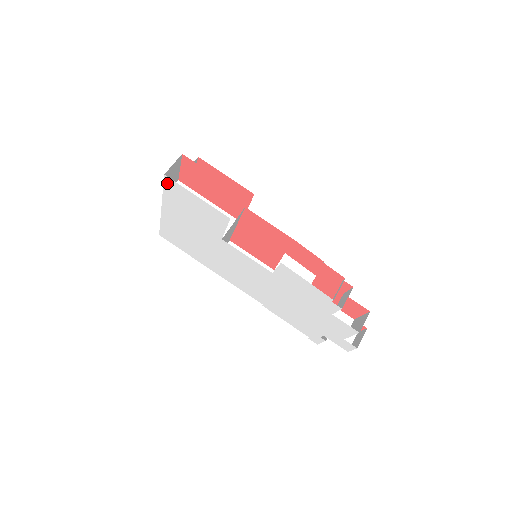
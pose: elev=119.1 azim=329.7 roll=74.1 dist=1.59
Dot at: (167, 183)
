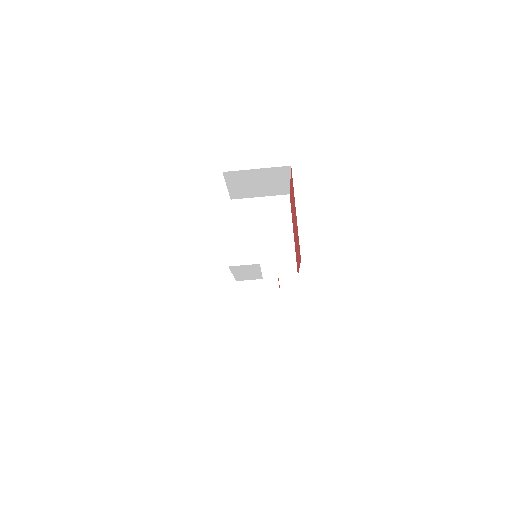
Dot at: occluded
